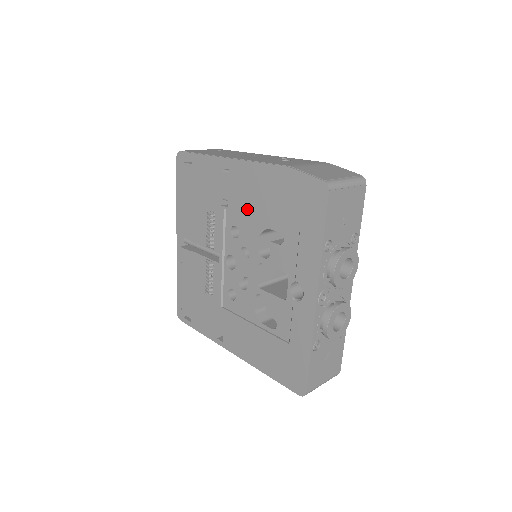
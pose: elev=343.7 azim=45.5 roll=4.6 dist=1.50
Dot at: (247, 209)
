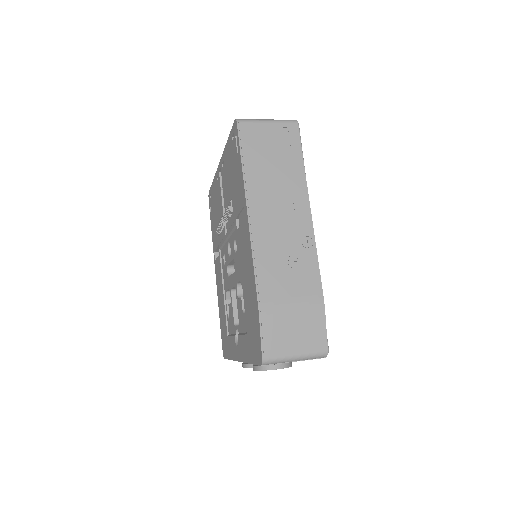
Dot at: (241, 259)
